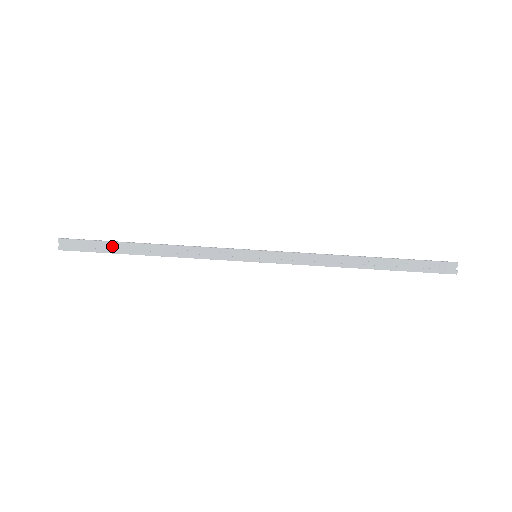
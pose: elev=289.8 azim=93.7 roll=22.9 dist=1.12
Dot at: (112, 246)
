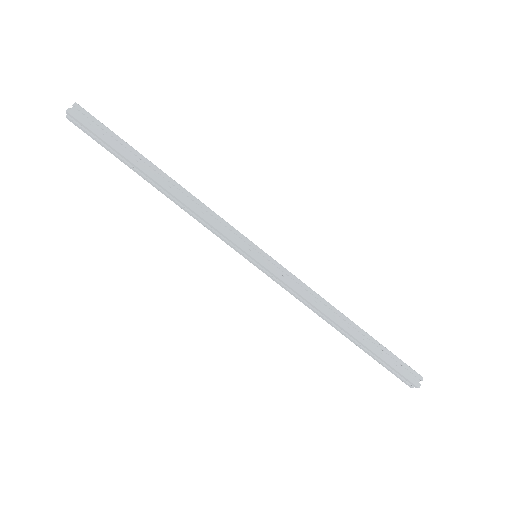
Dot at: (122, 153)
